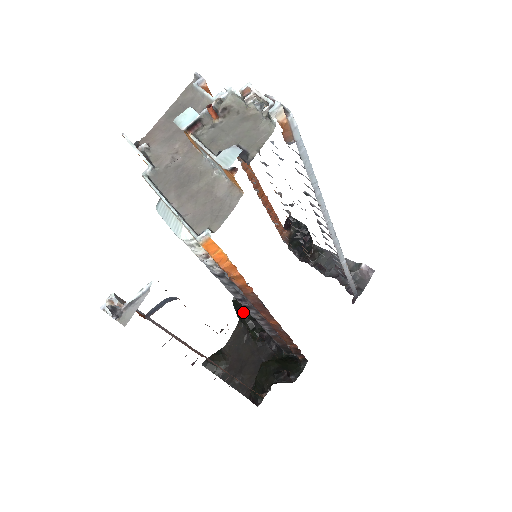
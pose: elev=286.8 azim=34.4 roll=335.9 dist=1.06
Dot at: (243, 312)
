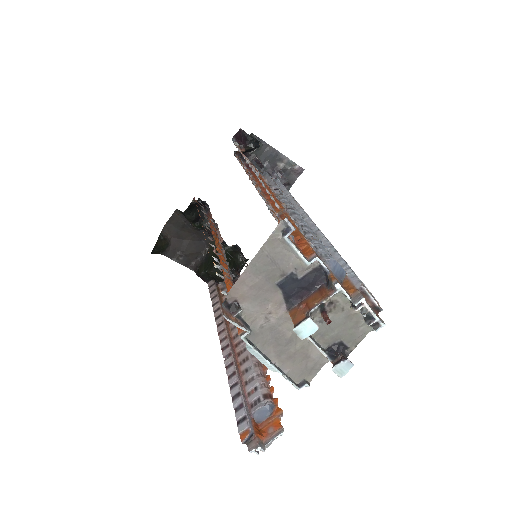
Dot at: (188, 213)
